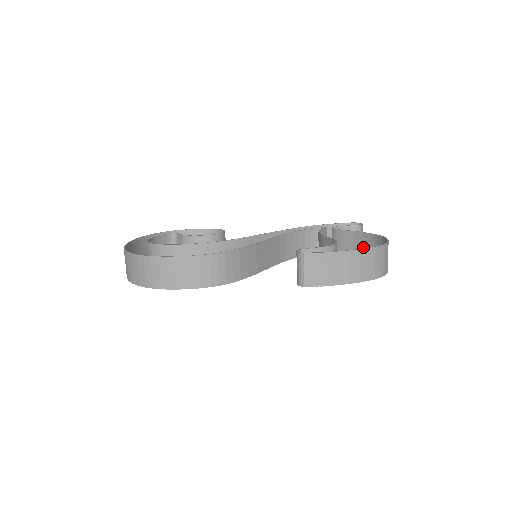
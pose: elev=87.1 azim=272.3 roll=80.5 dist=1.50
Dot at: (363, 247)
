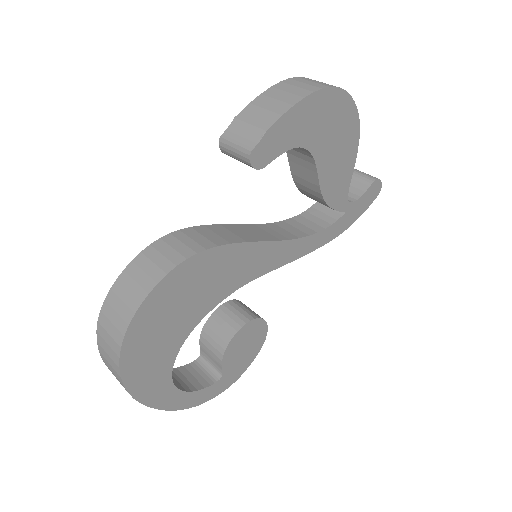
Dot at: occluded
